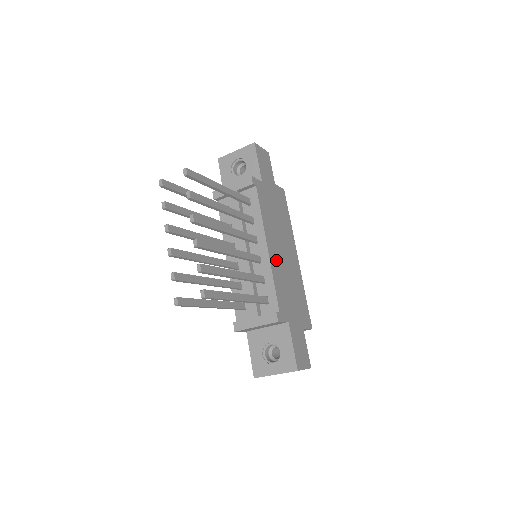
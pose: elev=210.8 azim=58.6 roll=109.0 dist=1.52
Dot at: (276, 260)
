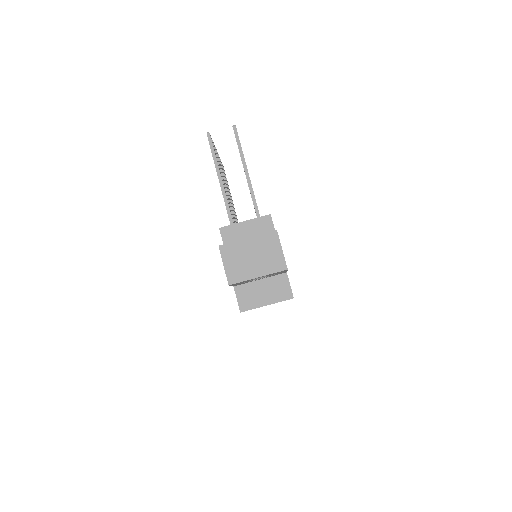
Dot at: occluded
